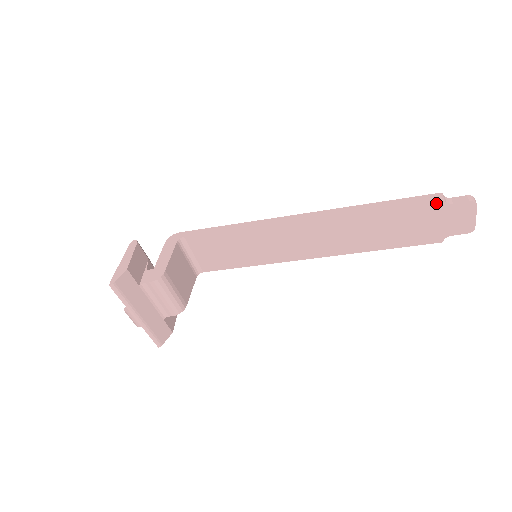
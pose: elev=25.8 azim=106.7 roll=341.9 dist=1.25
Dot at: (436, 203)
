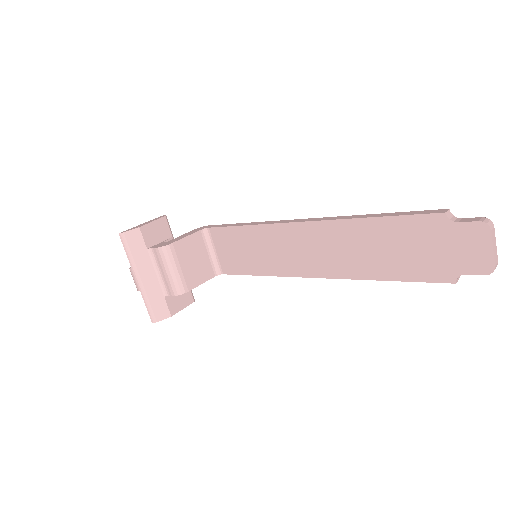
Dot at: (437, 219)
